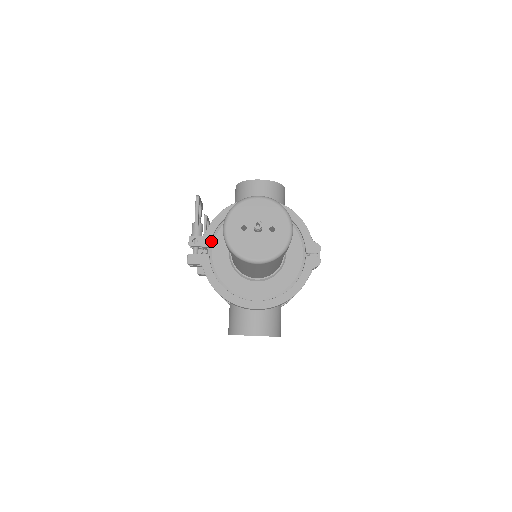
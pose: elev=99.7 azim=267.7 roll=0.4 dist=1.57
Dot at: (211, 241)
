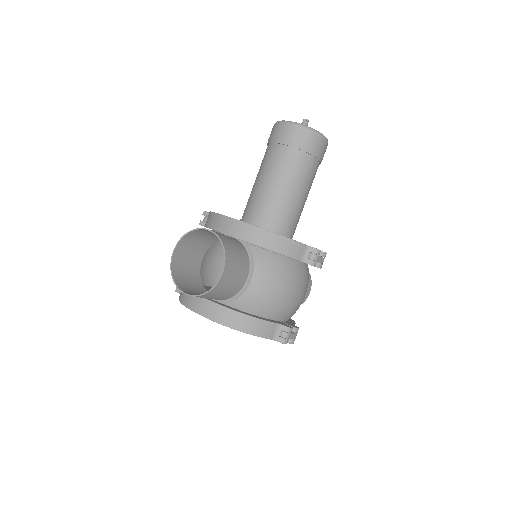
Dot at: occluded
